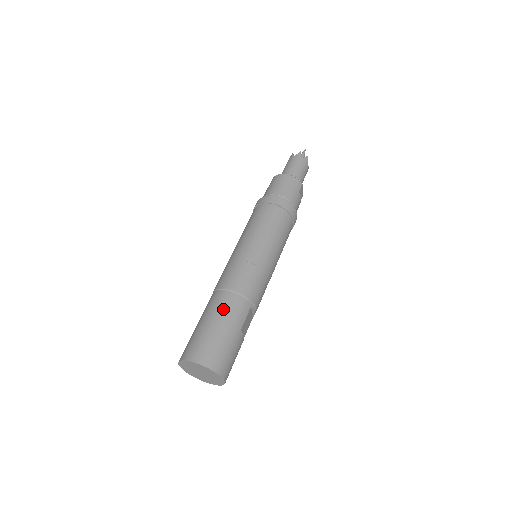
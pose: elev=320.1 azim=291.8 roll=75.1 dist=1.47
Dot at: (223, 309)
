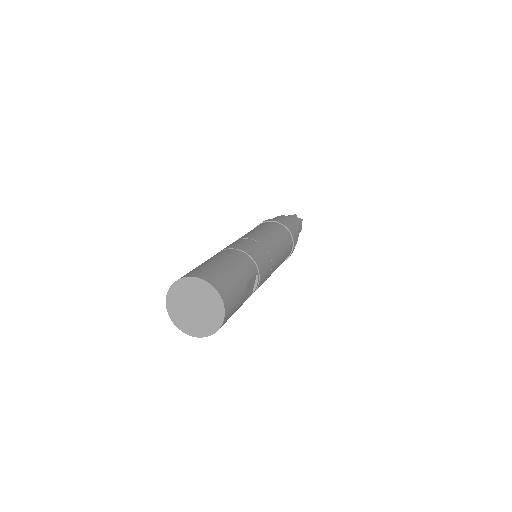
Dot at: (231, 257)
